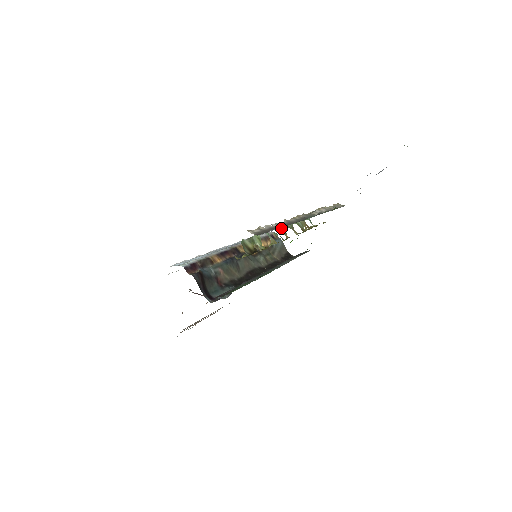
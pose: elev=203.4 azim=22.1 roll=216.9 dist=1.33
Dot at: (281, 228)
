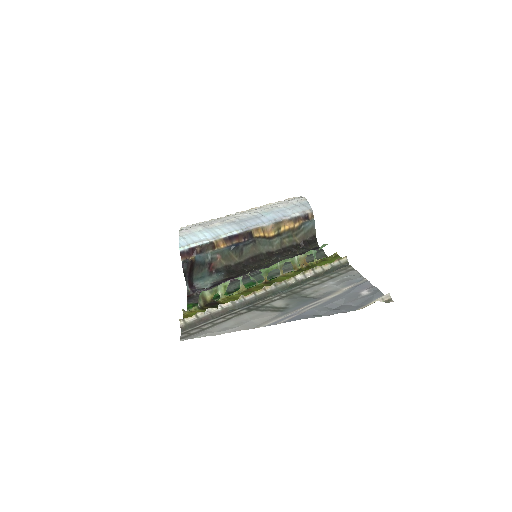
Dot at: (264, 270)
